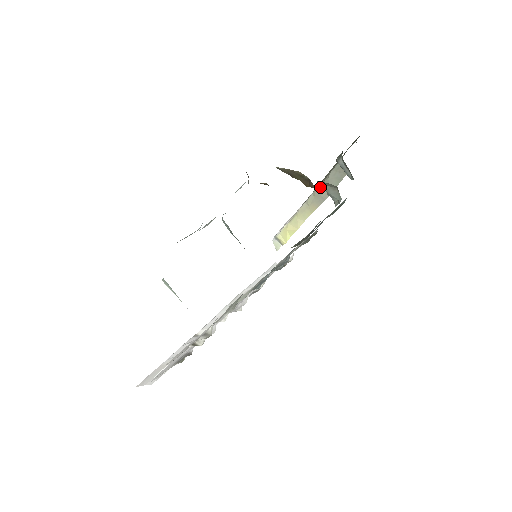
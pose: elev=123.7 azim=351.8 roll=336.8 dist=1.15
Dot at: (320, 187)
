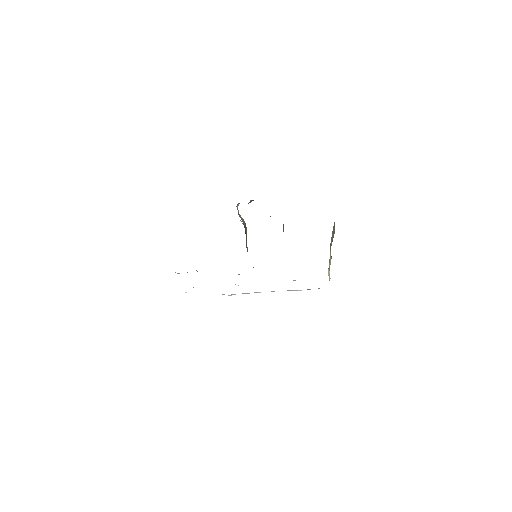
Dot at: occluded
